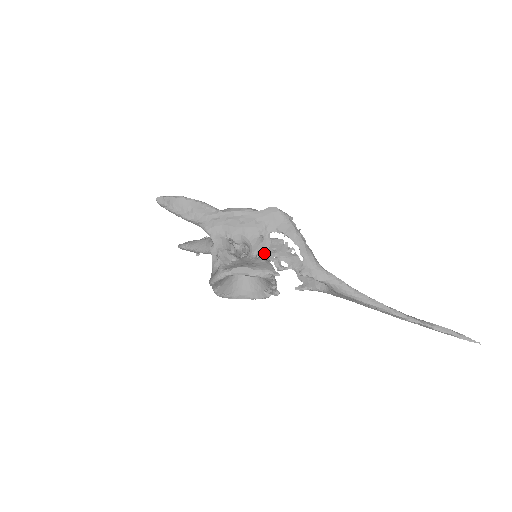
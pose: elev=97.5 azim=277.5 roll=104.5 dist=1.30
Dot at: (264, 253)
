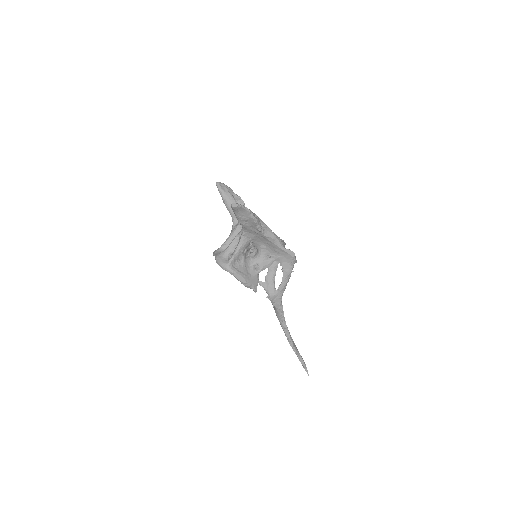
Dot at: (261, 270)
